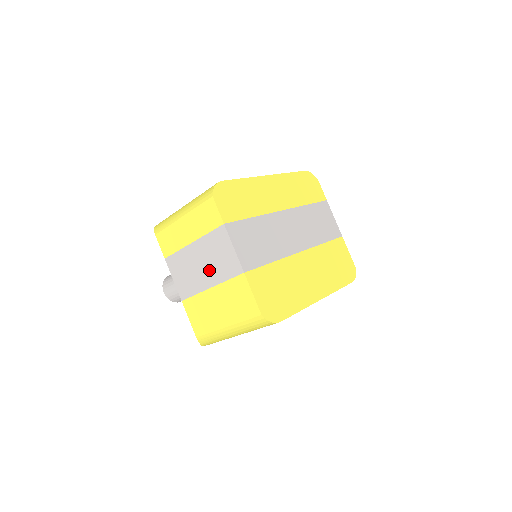
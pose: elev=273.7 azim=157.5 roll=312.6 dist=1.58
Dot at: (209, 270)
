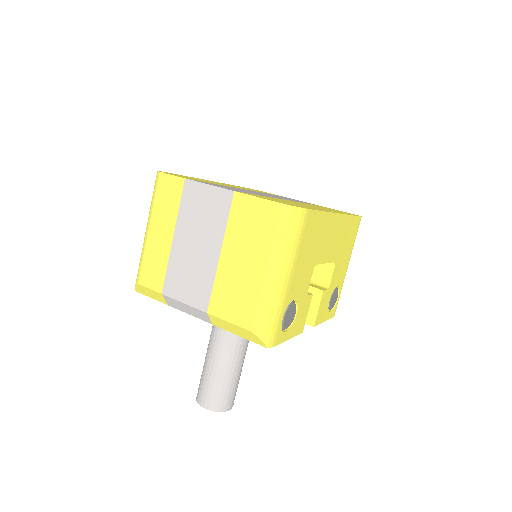
Dot at: (205, 238)
